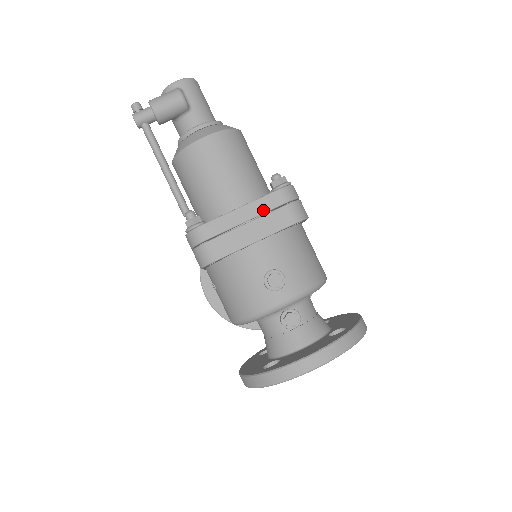
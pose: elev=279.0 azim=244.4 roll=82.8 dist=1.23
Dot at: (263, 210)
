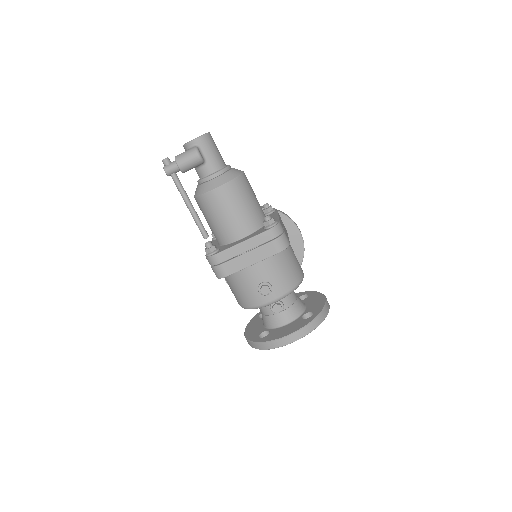
Dot at: (257, 244)
